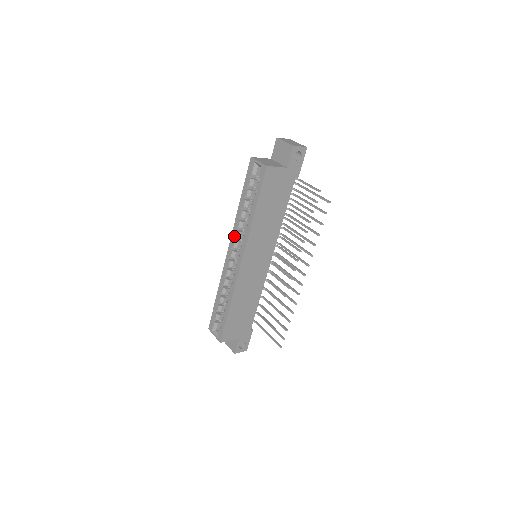
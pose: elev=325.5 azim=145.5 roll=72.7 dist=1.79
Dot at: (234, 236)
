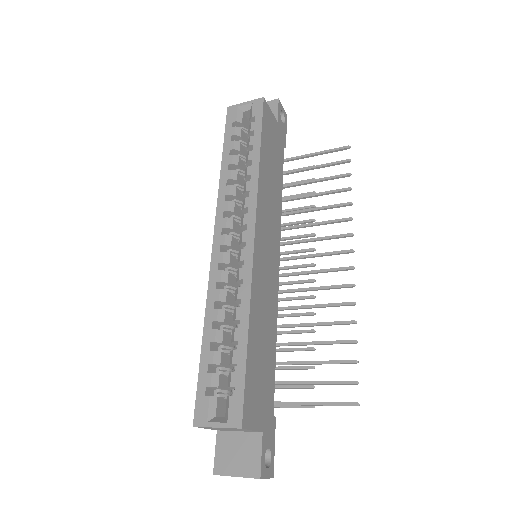
Dot at: (223, 211)
